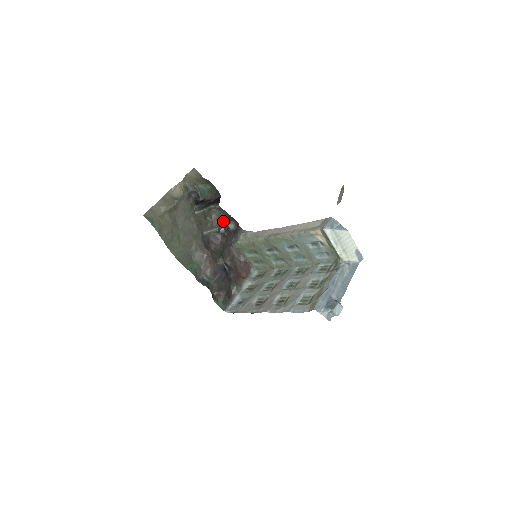
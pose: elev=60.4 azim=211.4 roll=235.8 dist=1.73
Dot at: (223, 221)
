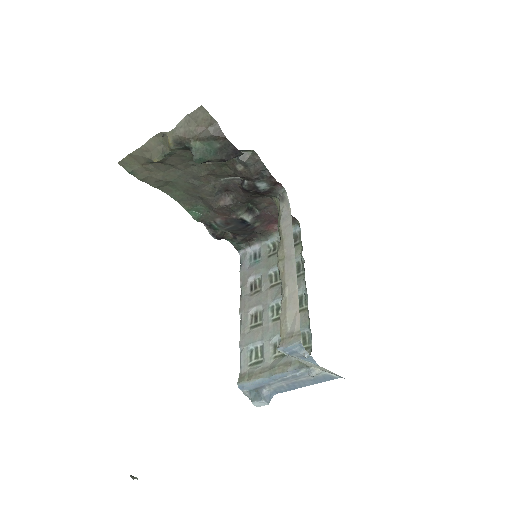
Dot at: (249, 177)
